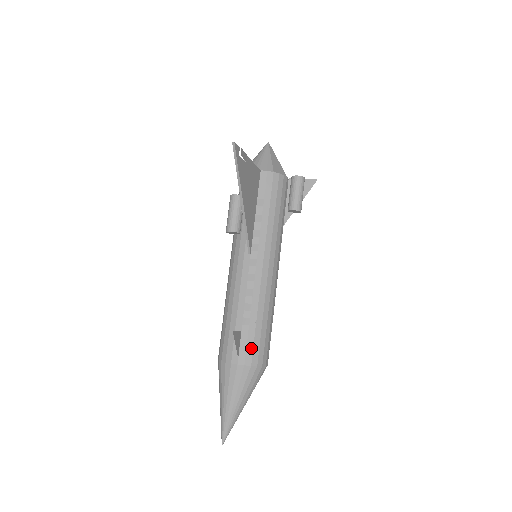
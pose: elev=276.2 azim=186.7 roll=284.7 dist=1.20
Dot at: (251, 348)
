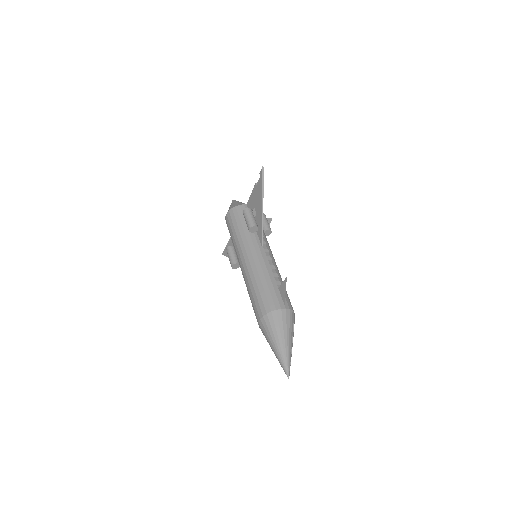
Dot at: (288, 299)
